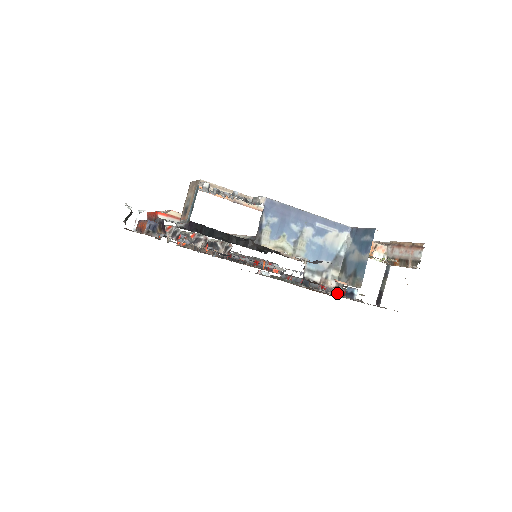
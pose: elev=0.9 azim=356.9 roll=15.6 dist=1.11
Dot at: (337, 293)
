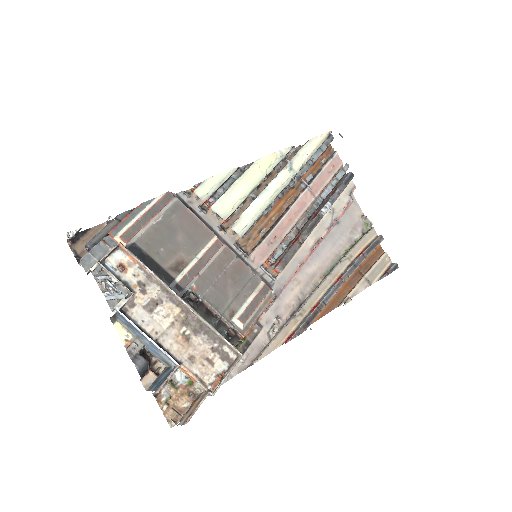
Dot at: (280, 333)
